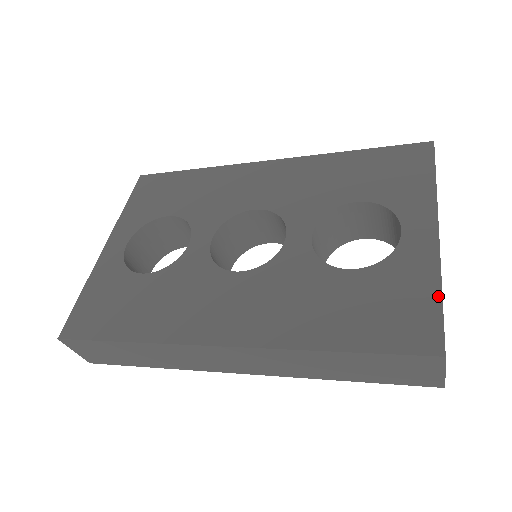
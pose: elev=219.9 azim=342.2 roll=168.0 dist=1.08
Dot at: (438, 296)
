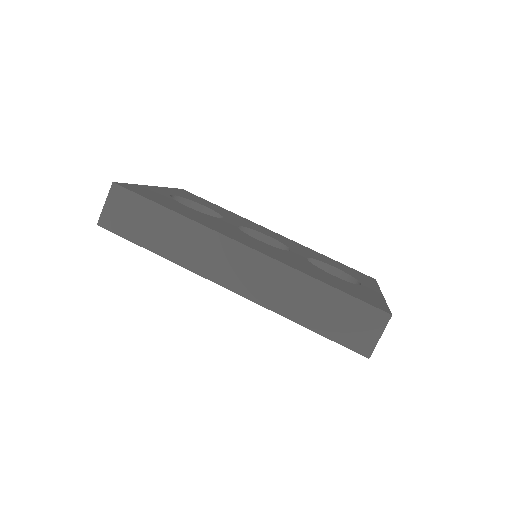
Dot at: (385, 303)
